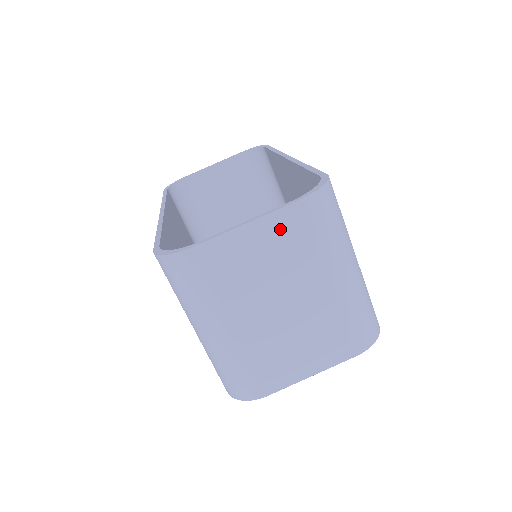
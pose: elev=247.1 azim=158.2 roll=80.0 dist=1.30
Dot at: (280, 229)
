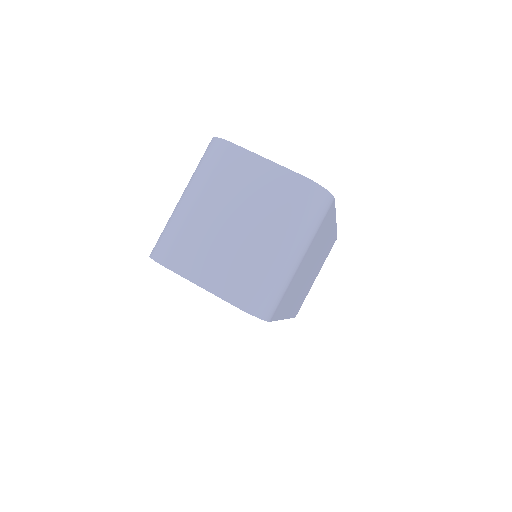
Dot at: (278, 180)
